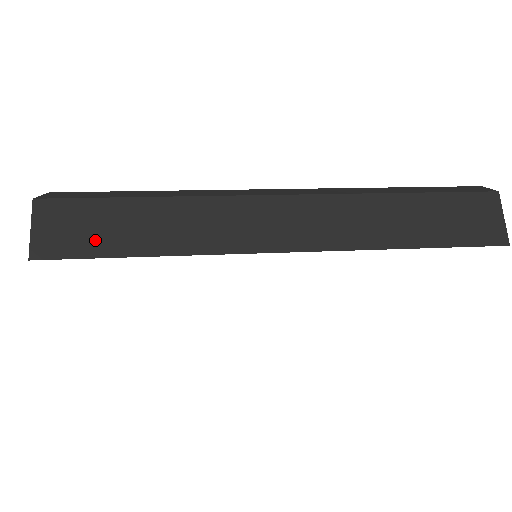
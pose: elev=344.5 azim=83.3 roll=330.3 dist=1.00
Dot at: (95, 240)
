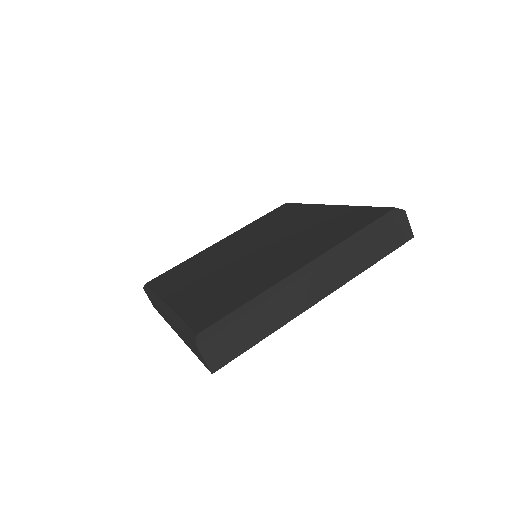
Dot at: (237, 346)
